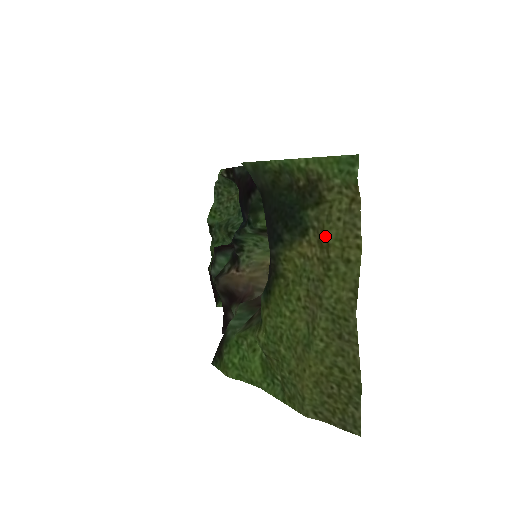
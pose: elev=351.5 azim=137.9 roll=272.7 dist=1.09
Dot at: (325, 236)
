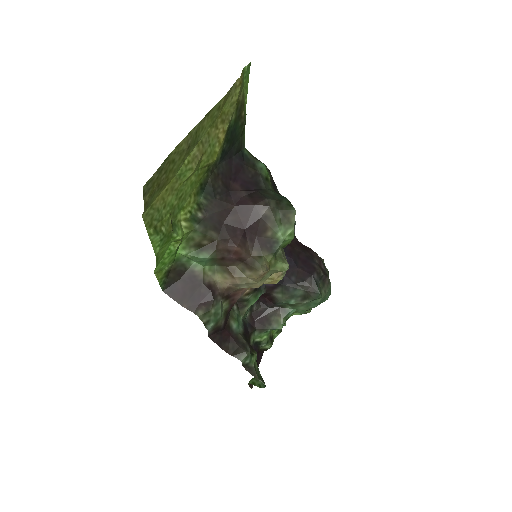
Dot at: (225, 112)
